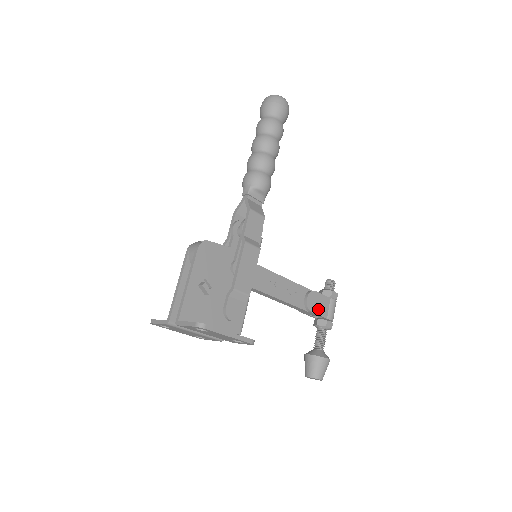
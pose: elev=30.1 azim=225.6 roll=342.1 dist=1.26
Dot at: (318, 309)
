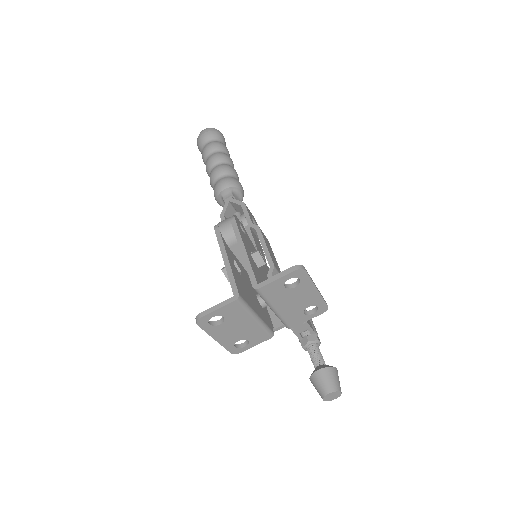
Dot at: (308, 321)
